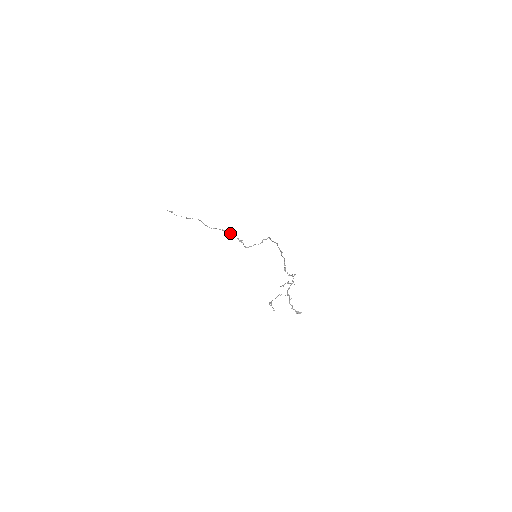
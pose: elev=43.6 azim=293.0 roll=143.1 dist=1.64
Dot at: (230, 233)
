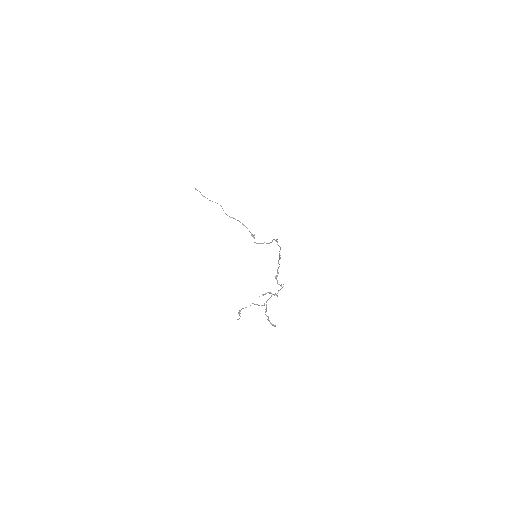
Dot at: occluded
